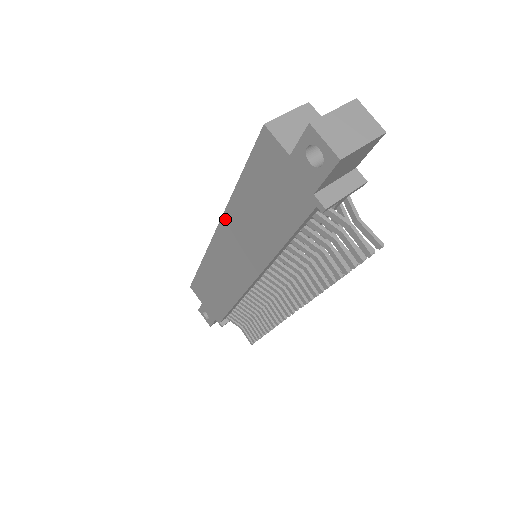
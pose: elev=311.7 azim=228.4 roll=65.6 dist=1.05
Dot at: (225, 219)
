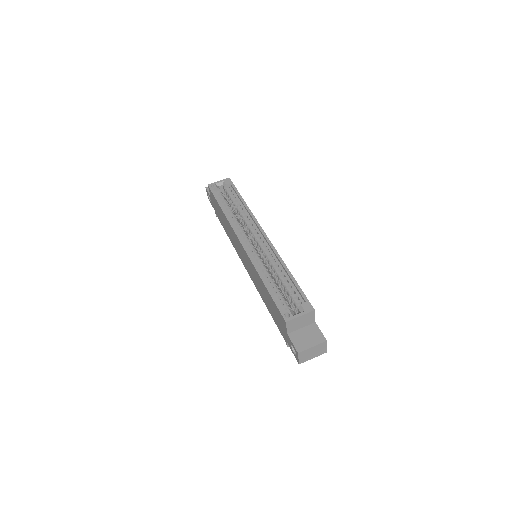
Dot at: (250, 260)
